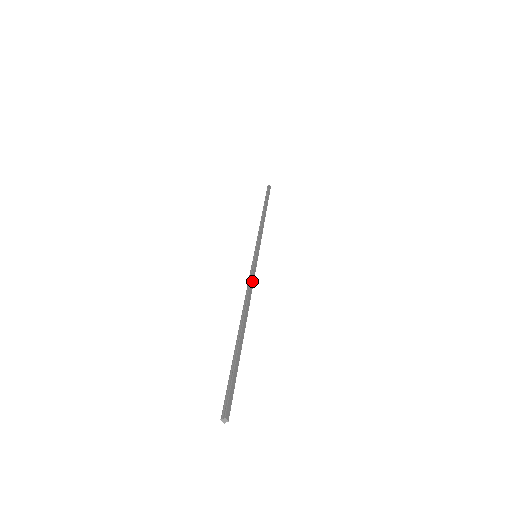
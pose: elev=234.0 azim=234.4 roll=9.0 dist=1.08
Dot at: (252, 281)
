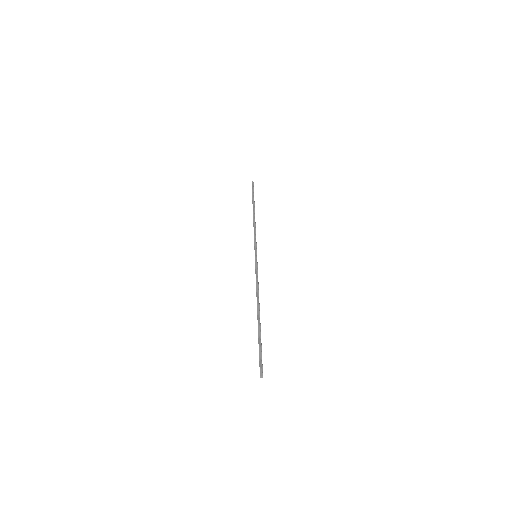
Dot at: occluded
